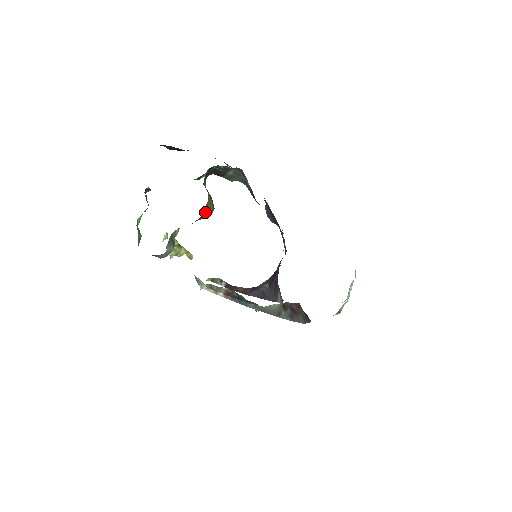
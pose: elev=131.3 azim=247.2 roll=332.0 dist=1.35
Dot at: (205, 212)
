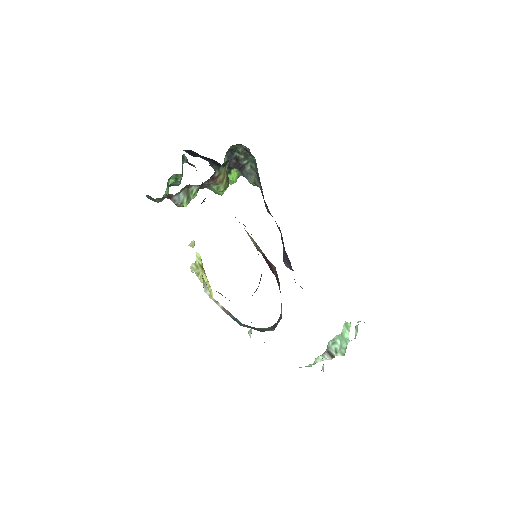
Dot at: (219, 179)
